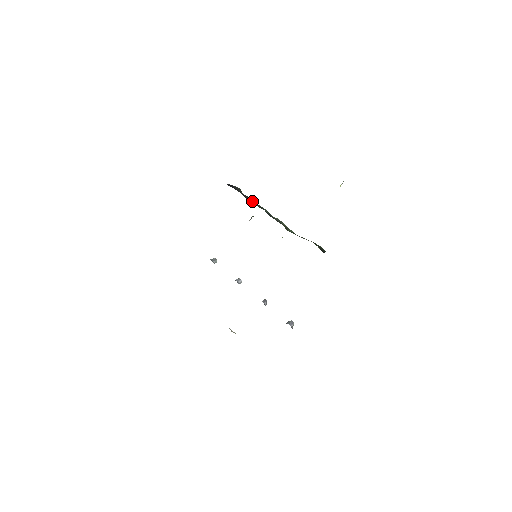
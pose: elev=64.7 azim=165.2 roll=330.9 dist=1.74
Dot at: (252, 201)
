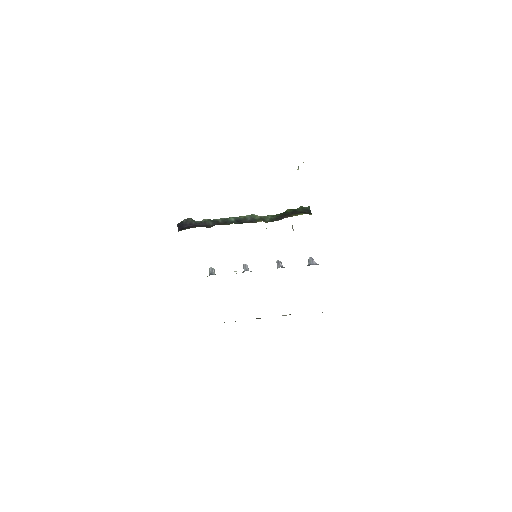
Dot at: (214, 223)
